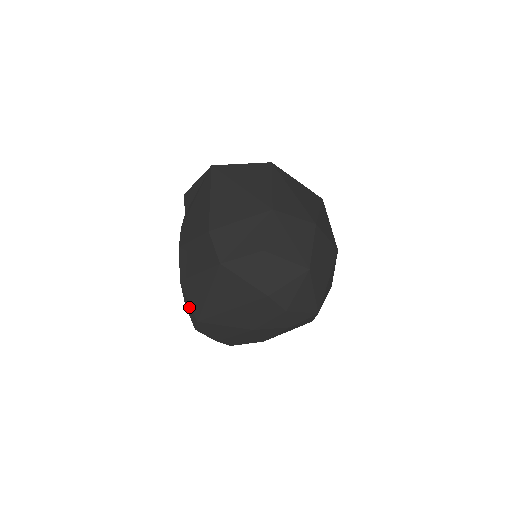
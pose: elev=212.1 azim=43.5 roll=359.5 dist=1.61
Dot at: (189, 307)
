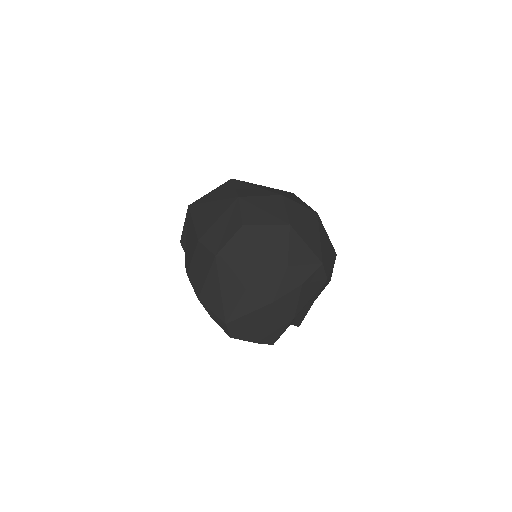
Dot at: (214, 316)
